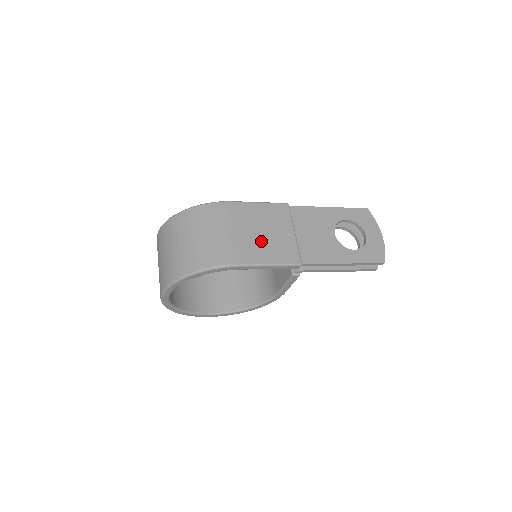
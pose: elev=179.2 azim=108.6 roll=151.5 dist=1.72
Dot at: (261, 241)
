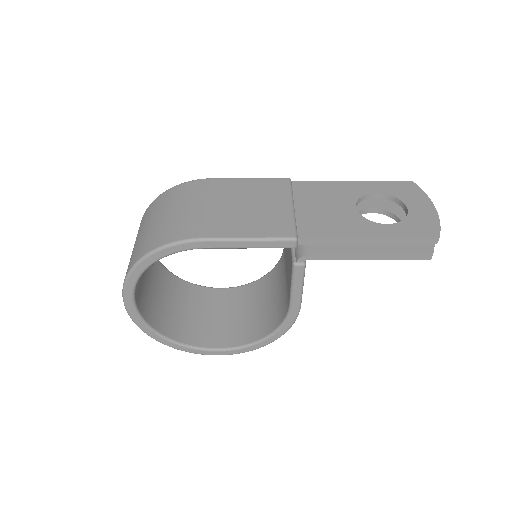
Dot at: (240, 214)
